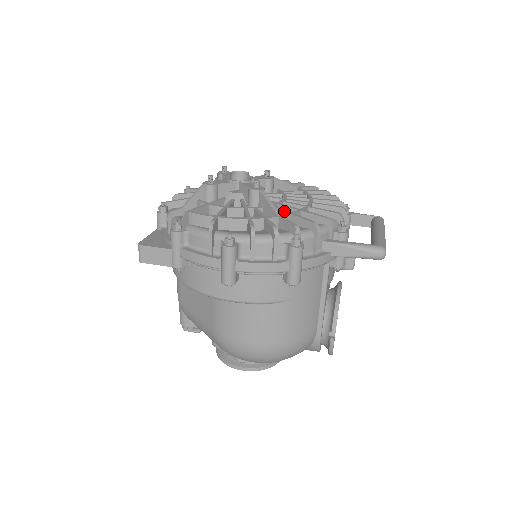
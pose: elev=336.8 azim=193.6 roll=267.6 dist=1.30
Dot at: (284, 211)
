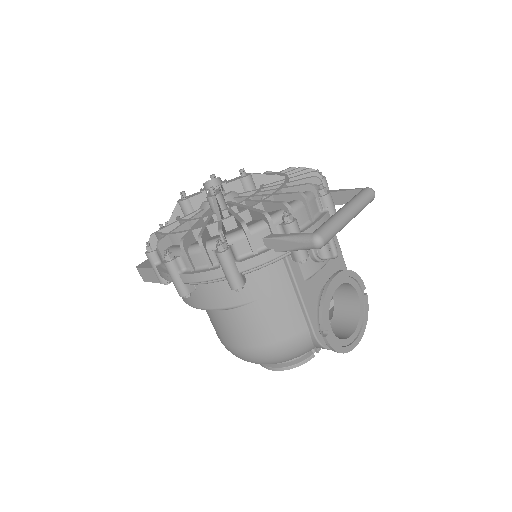
Dot at: (231, 213)
